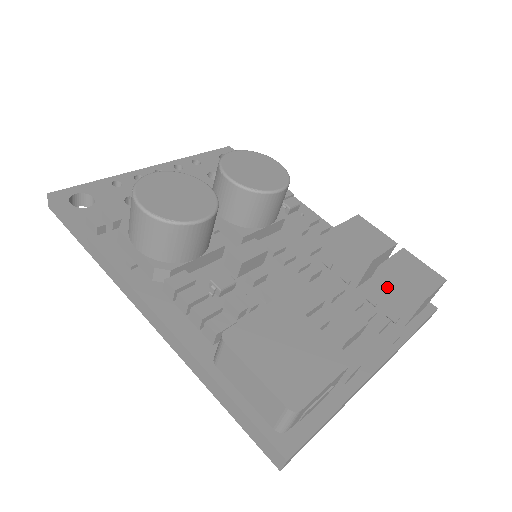
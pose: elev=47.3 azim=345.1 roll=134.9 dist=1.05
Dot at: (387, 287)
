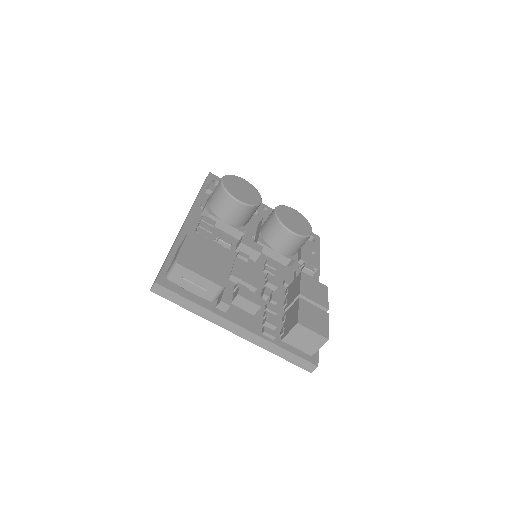
Dot at: (293, 311)
